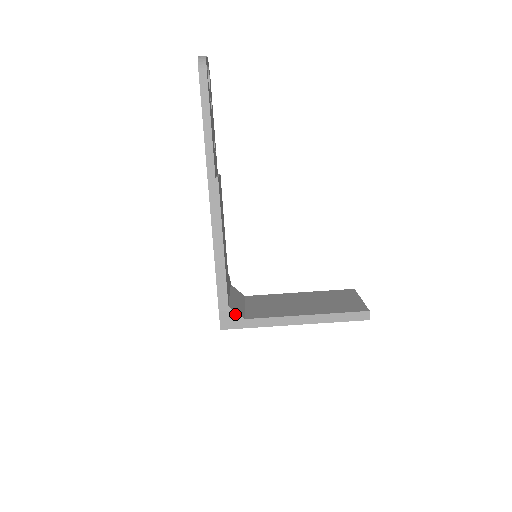
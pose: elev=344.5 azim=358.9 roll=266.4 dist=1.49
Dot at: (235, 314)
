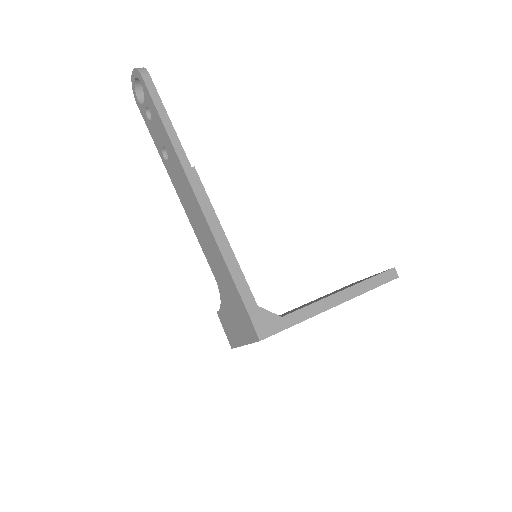
Dot at: (269, 314)
